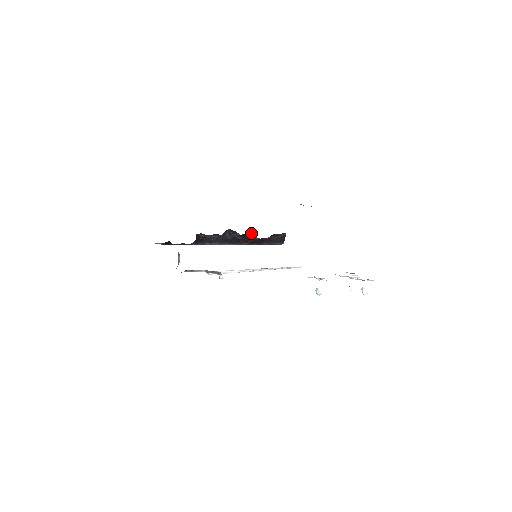
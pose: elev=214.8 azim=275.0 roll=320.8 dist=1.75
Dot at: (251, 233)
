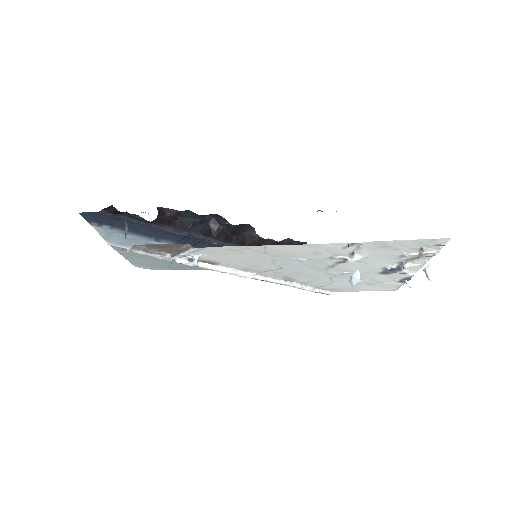
Dot at: (247, 229)
